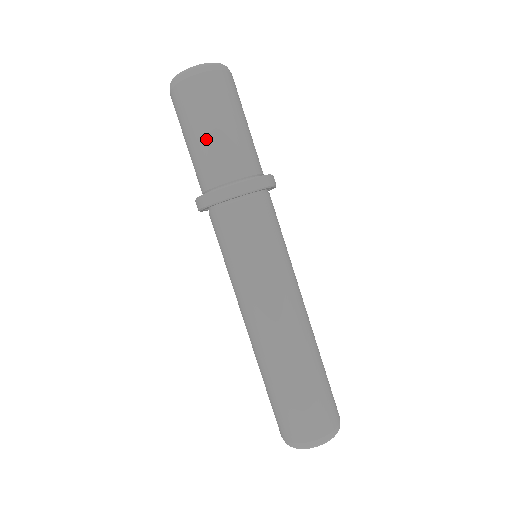
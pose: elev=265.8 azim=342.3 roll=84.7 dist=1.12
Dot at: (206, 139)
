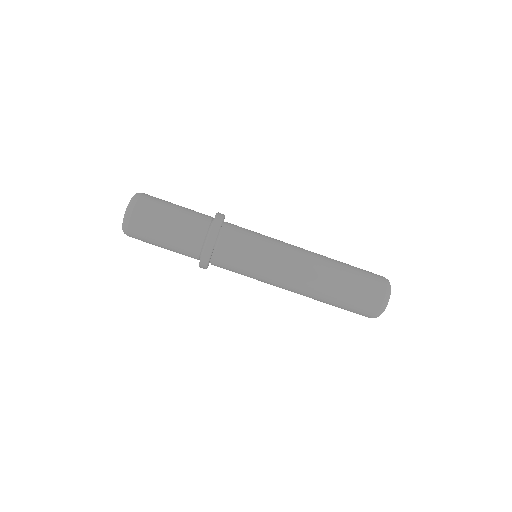
Dot at: (171, 235)
